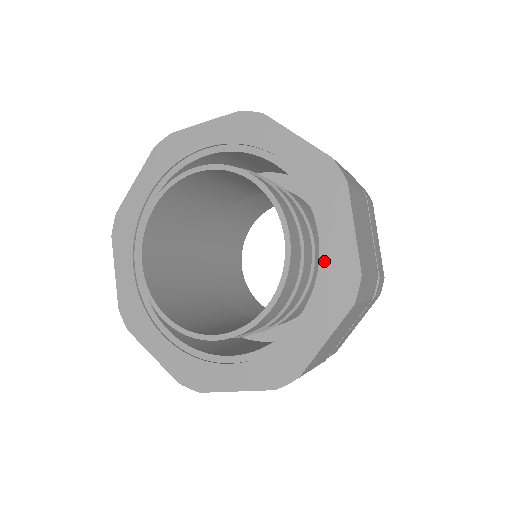
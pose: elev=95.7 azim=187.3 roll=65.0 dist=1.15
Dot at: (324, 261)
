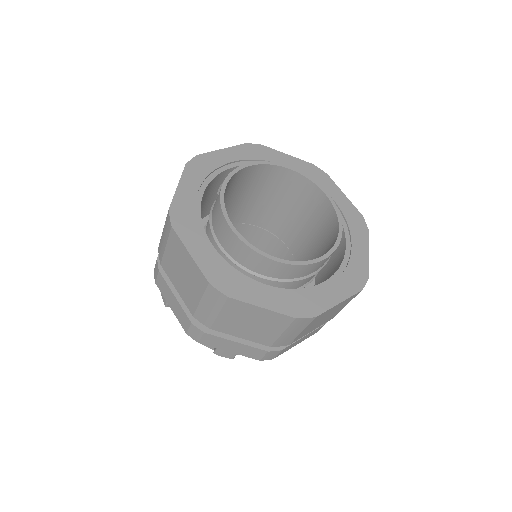
Dot at: (347, 260)
